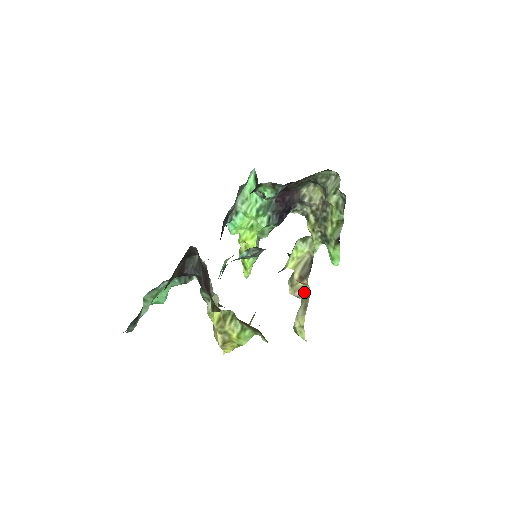
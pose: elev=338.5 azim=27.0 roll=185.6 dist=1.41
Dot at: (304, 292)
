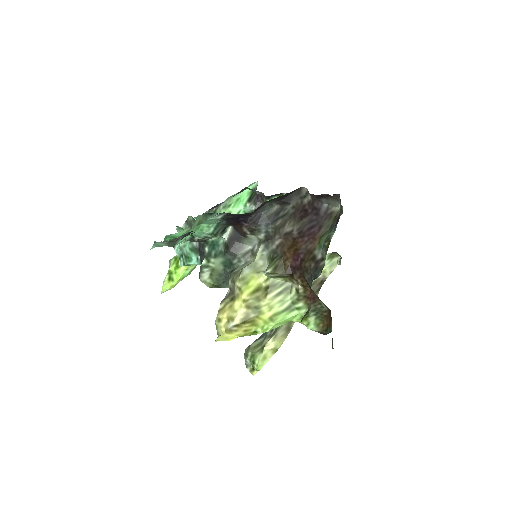
Dot at: occluded
